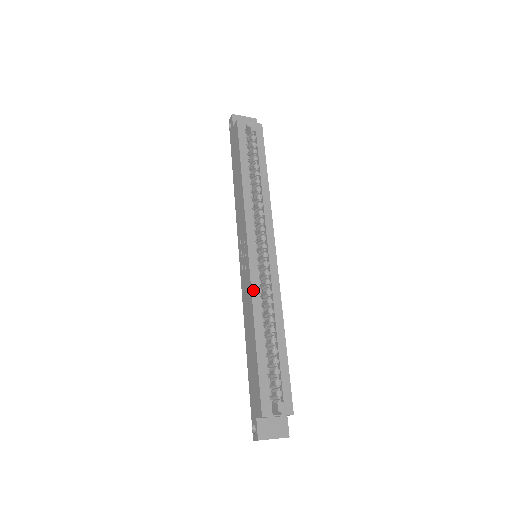
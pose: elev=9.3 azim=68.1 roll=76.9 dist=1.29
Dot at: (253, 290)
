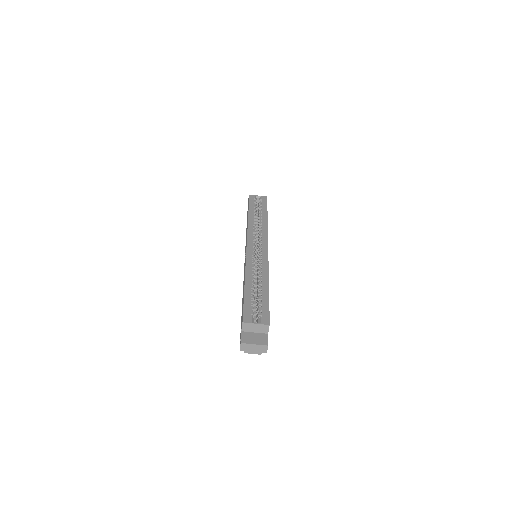
Dot at: (247, 263)
